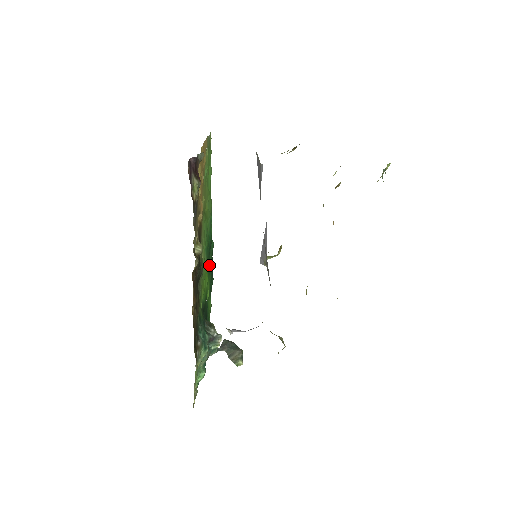
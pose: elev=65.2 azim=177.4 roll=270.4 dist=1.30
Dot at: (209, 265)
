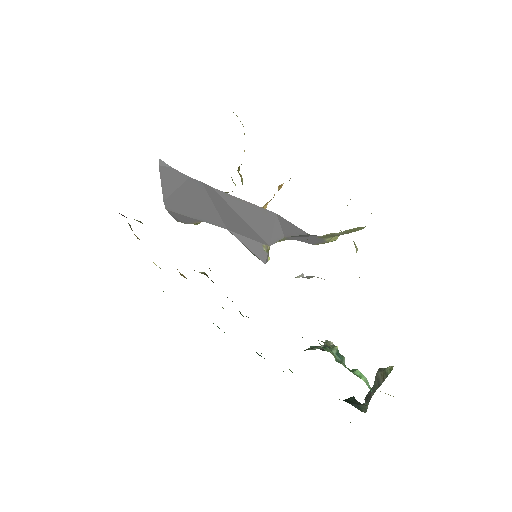
Dot at: occluded
